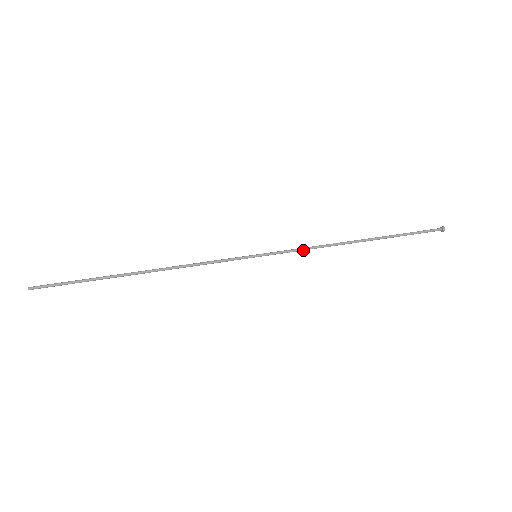
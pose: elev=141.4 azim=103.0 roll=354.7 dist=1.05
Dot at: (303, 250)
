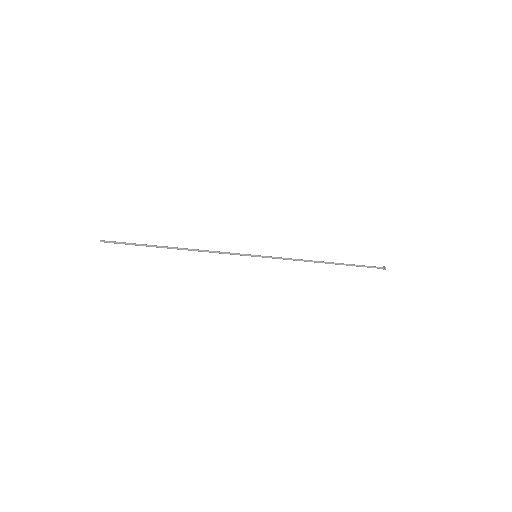
Dot at: occluded
